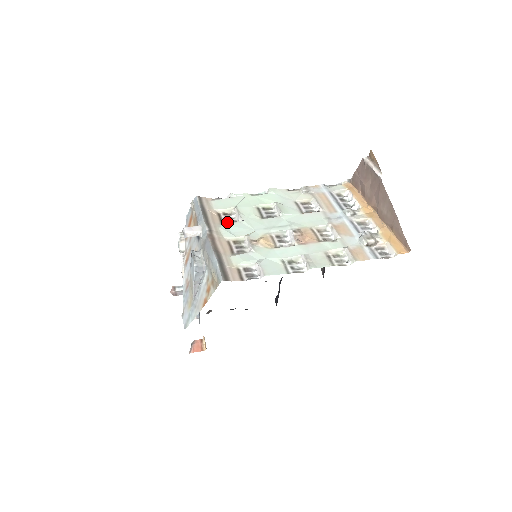
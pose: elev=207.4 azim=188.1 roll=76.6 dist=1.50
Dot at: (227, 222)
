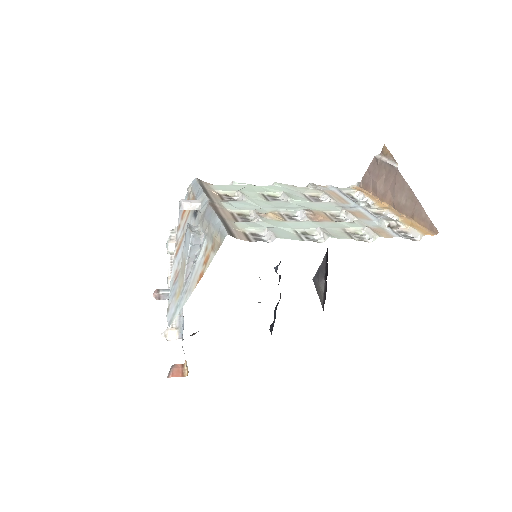
Dot at: (230, 200)
